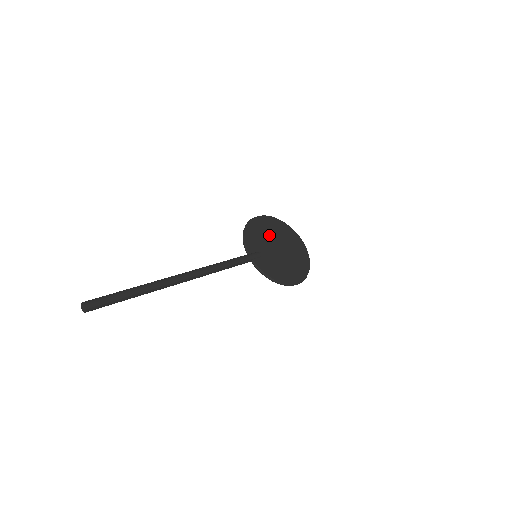
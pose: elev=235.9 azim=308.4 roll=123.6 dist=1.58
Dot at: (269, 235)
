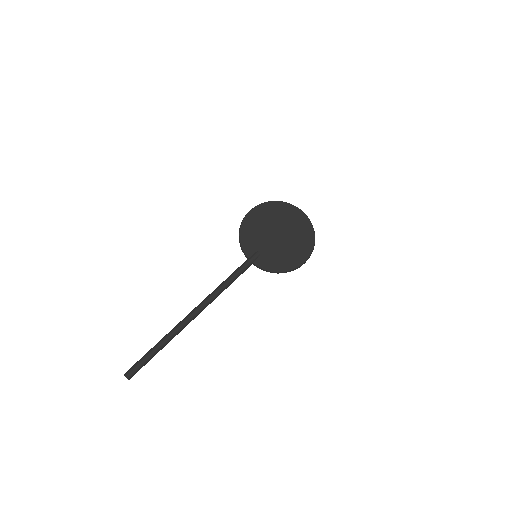
Dot at: (265, 226)
